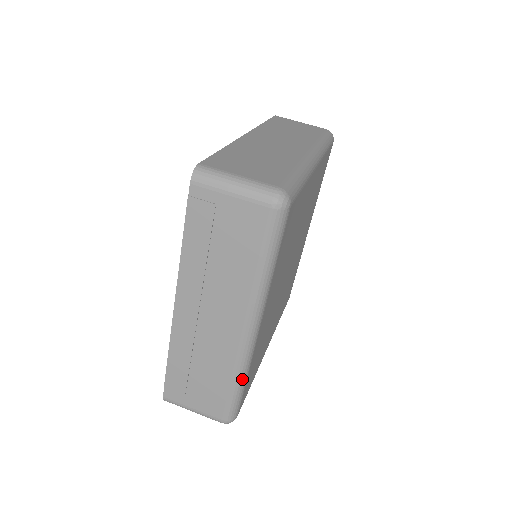
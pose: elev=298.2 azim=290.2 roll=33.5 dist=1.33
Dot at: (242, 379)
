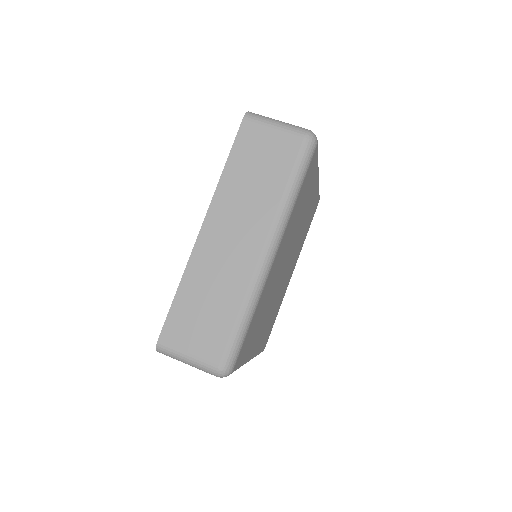
Dot at: occluded
